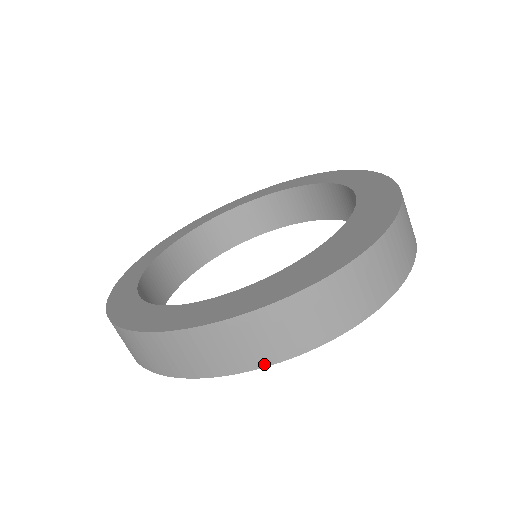
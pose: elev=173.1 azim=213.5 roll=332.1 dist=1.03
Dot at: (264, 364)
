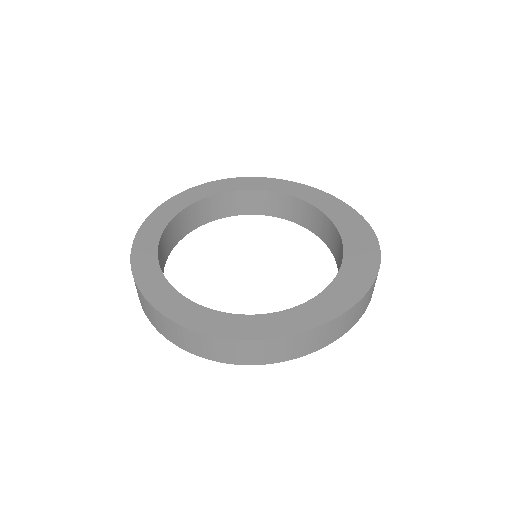
Dot at: (356, 322)
